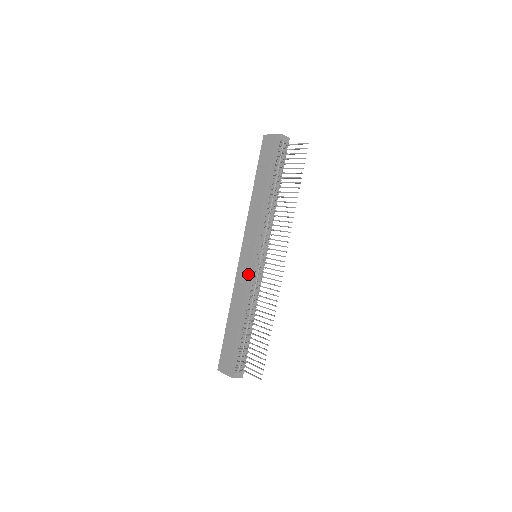
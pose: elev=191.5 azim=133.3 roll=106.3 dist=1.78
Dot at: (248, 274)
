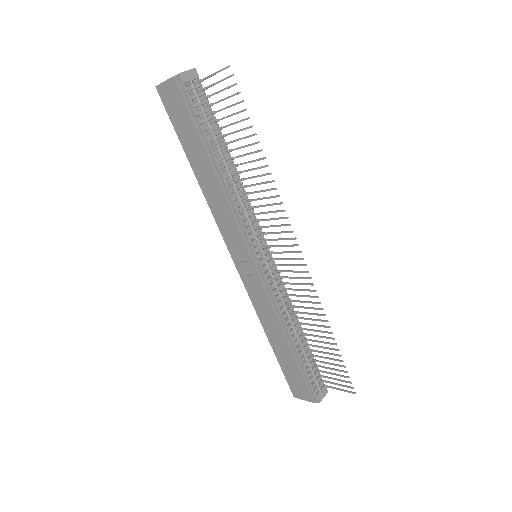
Dot at: (261, 287)
